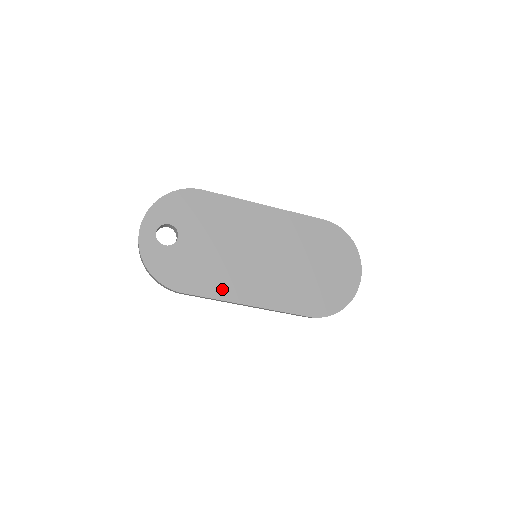
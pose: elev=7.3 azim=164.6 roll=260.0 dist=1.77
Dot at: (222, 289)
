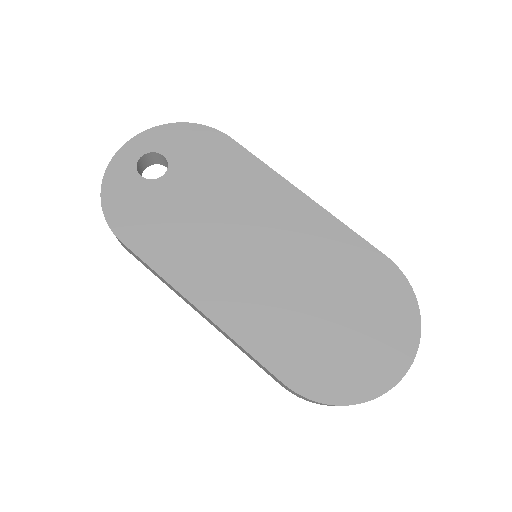
Dot at: (177, 267)
